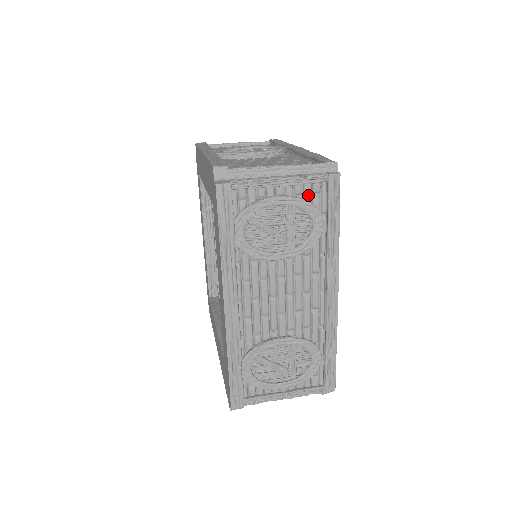
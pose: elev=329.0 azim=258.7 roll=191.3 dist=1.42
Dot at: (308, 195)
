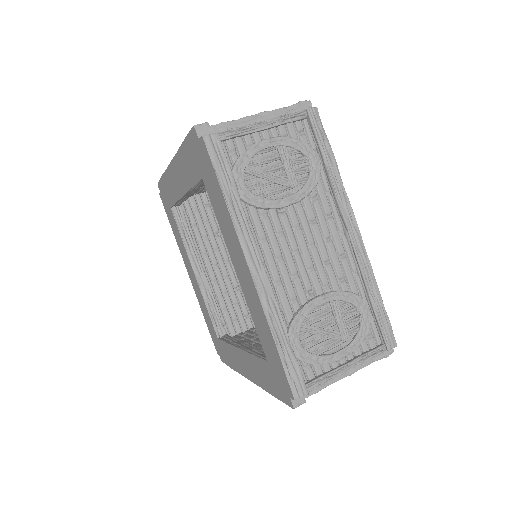
Dot at: (294, 135)
